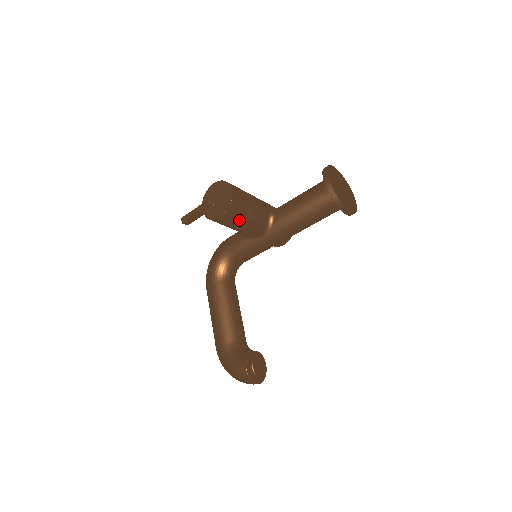
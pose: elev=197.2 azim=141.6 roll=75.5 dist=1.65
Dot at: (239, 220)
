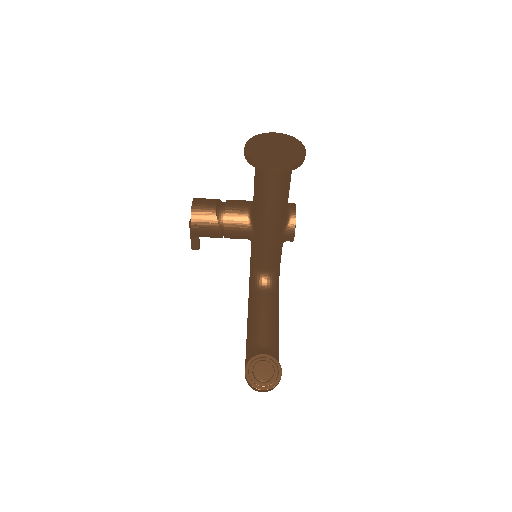
Dot at: (212, 227)
